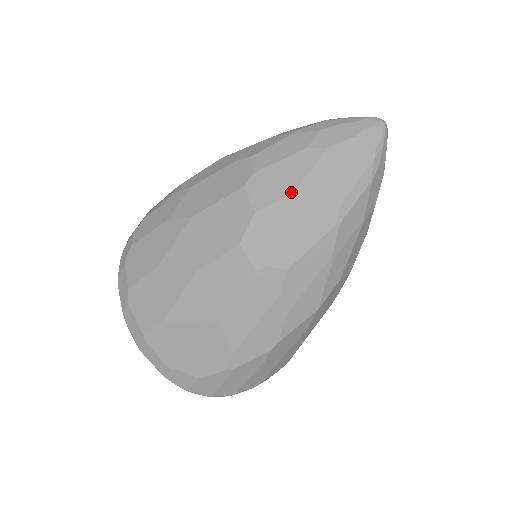
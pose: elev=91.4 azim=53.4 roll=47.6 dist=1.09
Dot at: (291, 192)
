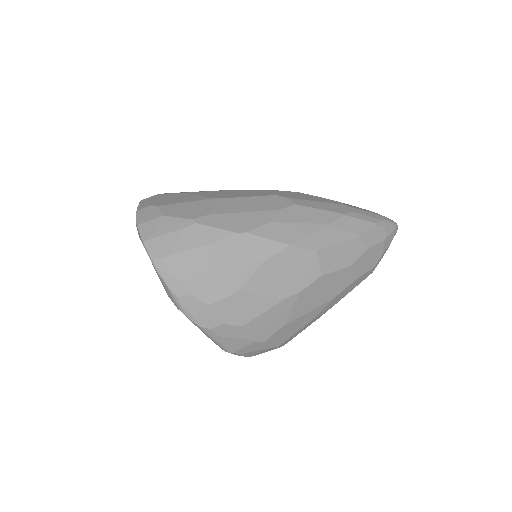
Dot at: occluded
